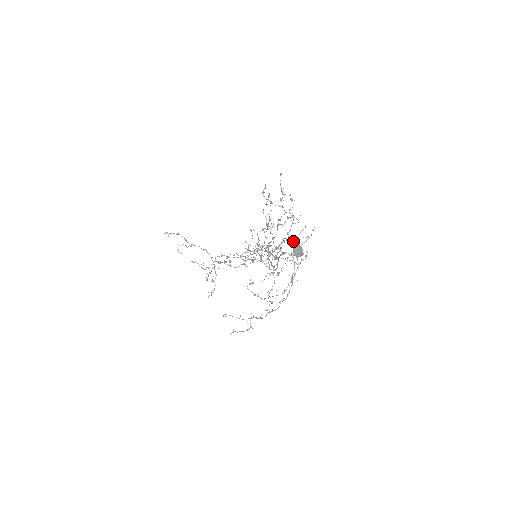
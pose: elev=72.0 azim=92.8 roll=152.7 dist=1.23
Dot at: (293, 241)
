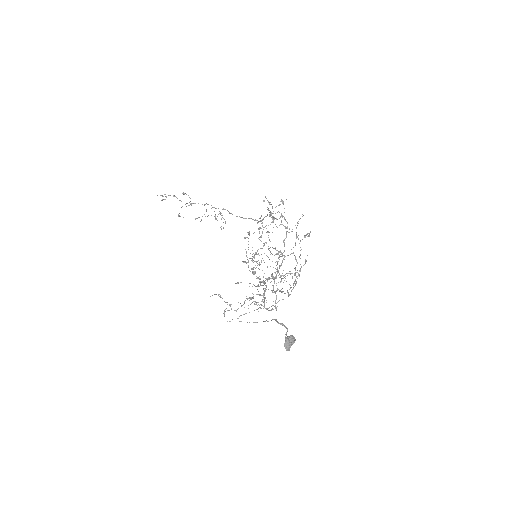
Dot at: (284, 326)
